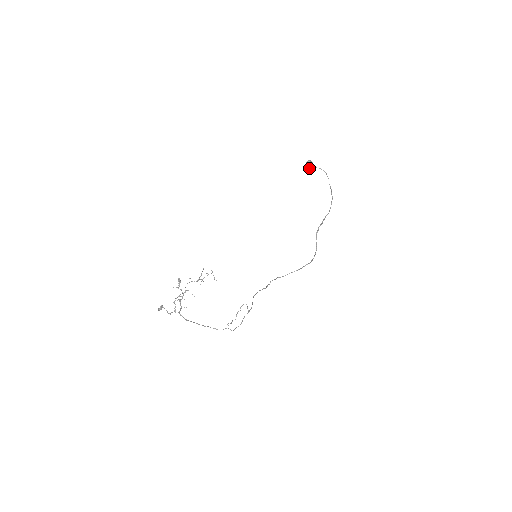
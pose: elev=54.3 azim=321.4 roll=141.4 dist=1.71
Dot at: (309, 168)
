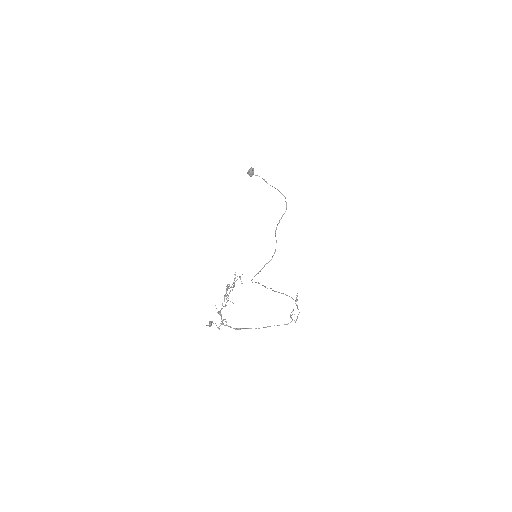
Dot at: (251, 175)
